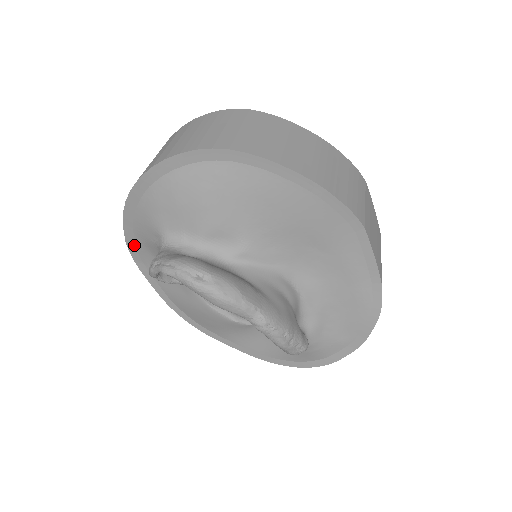
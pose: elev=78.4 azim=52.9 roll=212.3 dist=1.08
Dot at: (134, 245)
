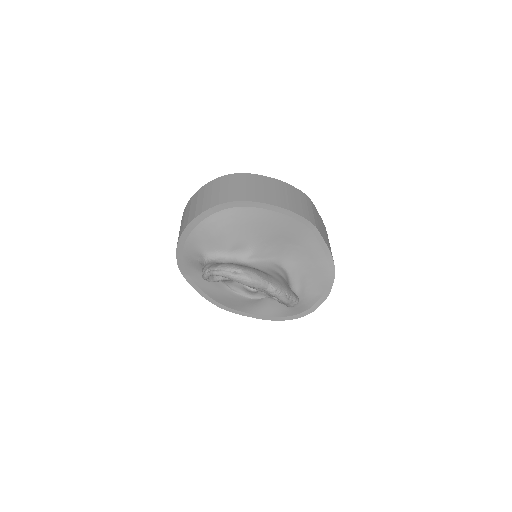
Dot at: (183, 265)
